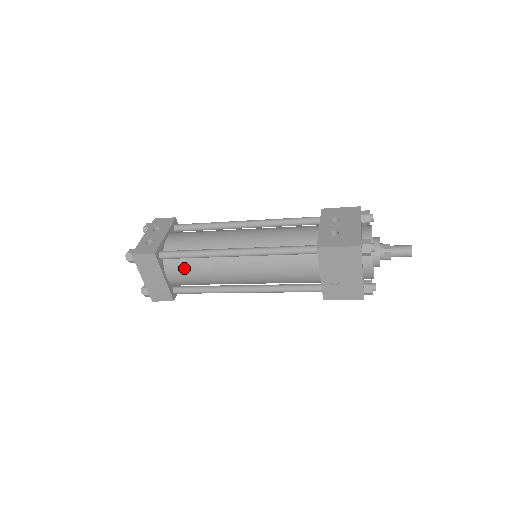
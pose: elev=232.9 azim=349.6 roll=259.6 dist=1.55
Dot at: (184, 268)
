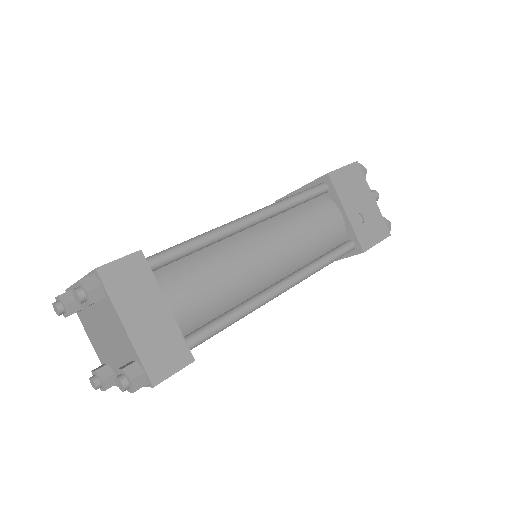
Dot at: (190, 276)
